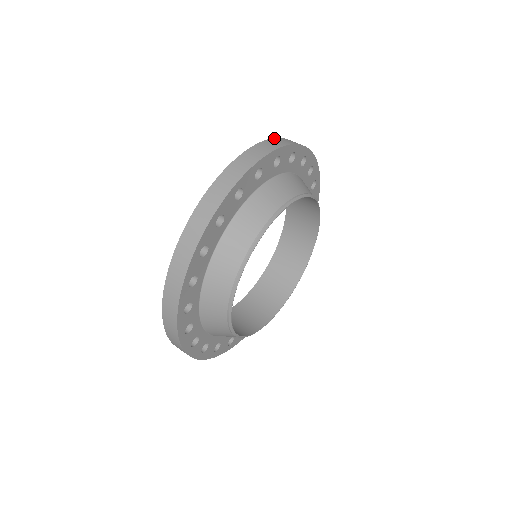
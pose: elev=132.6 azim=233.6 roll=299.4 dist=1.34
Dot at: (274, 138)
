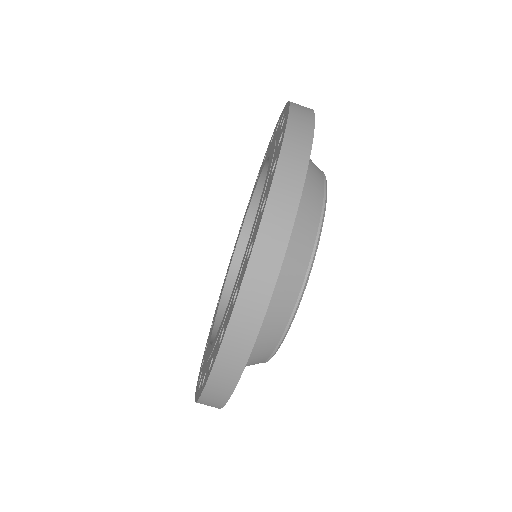
Dot at: (286, 132)
